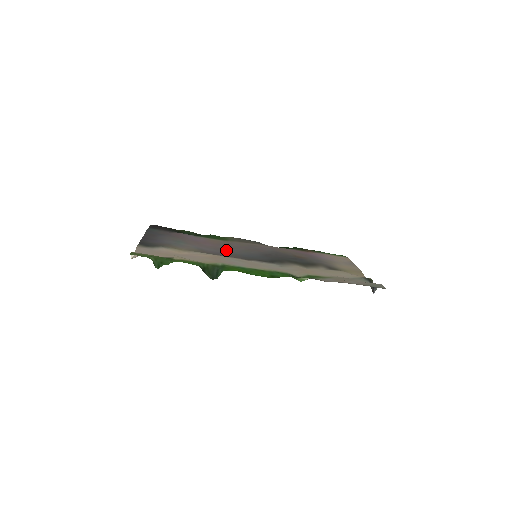
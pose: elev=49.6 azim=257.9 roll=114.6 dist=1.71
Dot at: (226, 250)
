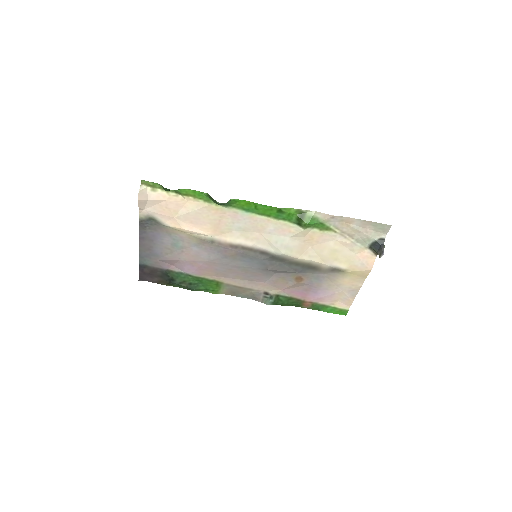
Dot at: (224, 263)
